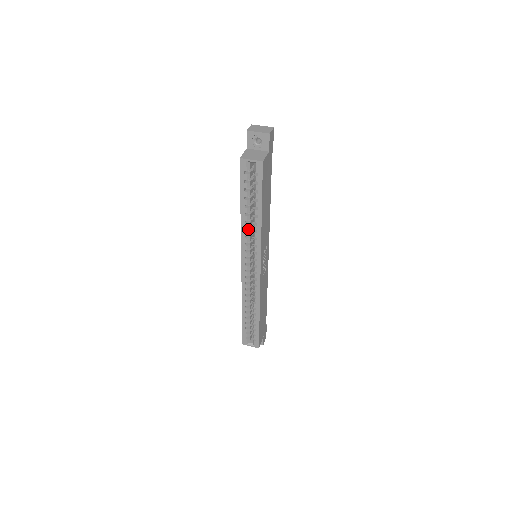
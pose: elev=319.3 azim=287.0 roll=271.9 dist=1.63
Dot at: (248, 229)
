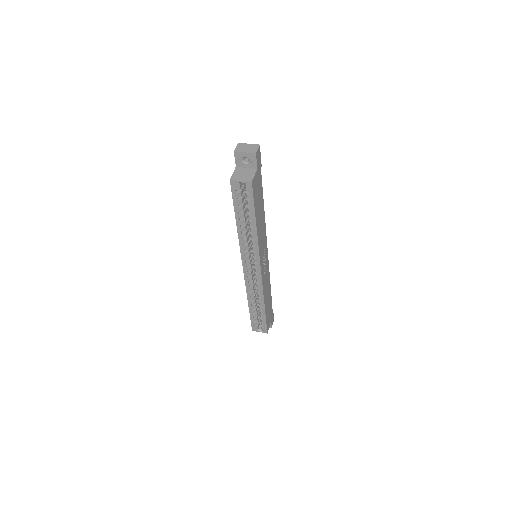
Dot at: (245, 237)
